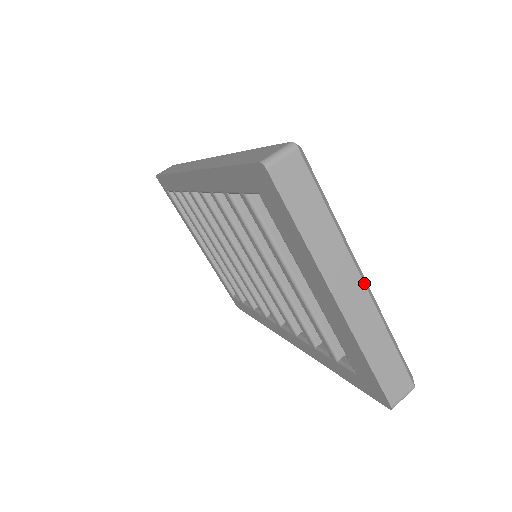
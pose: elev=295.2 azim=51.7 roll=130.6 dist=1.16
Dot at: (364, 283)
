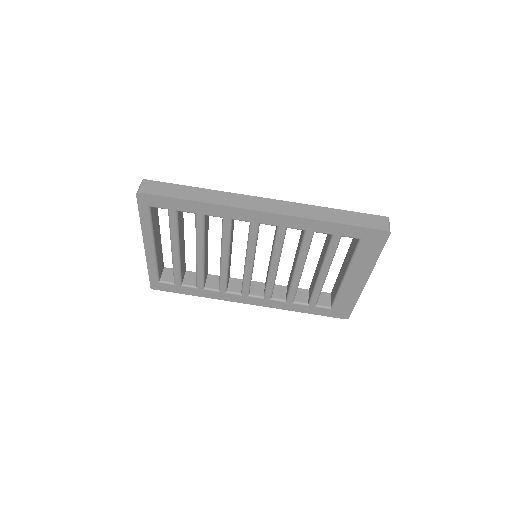
Dot at: occluded
